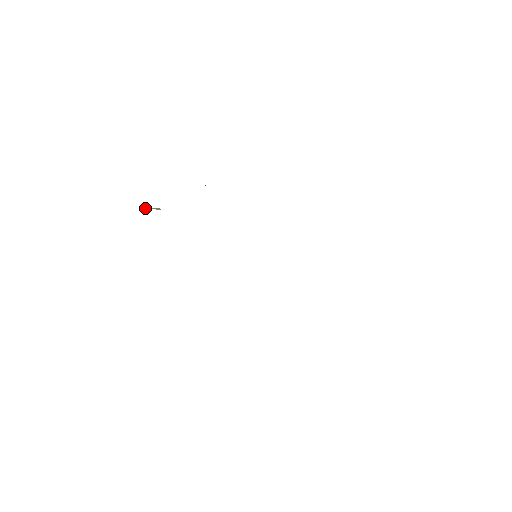
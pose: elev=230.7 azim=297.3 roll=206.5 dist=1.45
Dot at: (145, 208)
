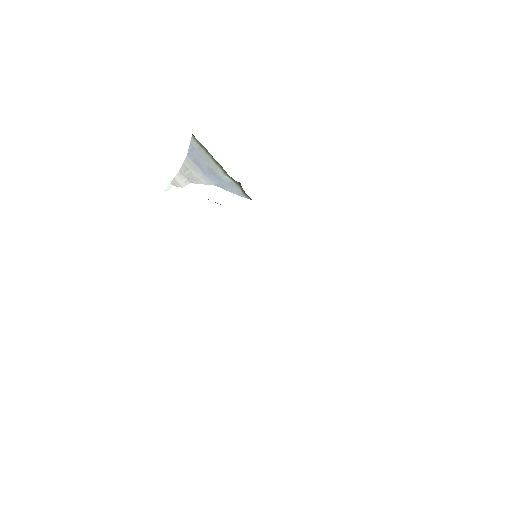
Dot at: occluded
